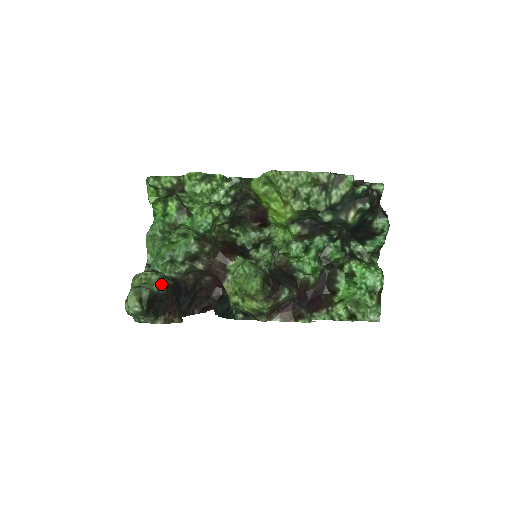
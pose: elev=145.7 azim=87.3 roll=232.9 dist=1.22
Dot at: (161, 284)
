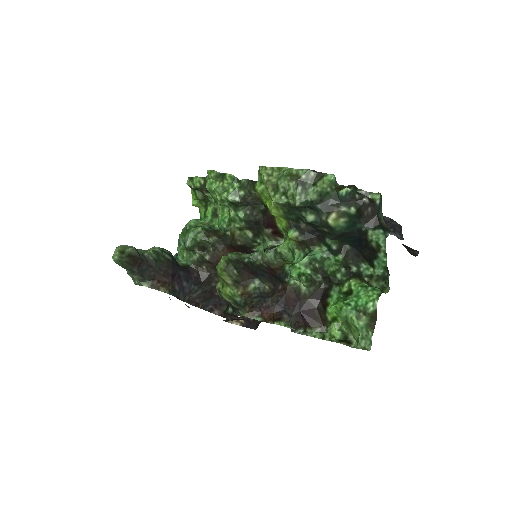
Dot at: (151, 250)
